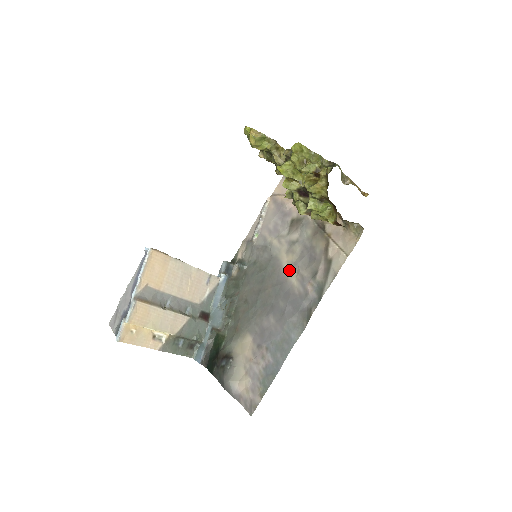
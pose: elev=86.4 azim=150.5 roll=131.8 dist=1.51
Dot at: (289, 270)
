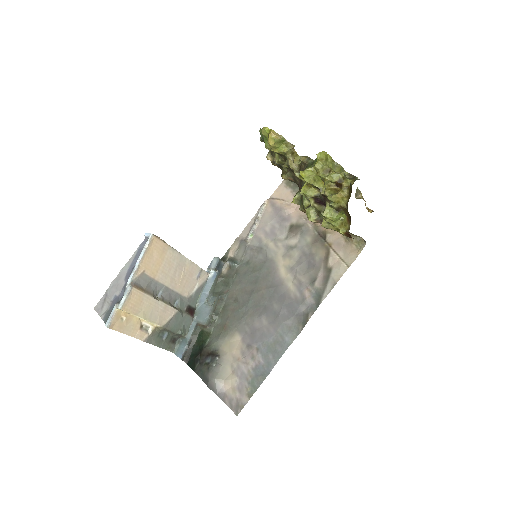
Dot at: (285, 274)
